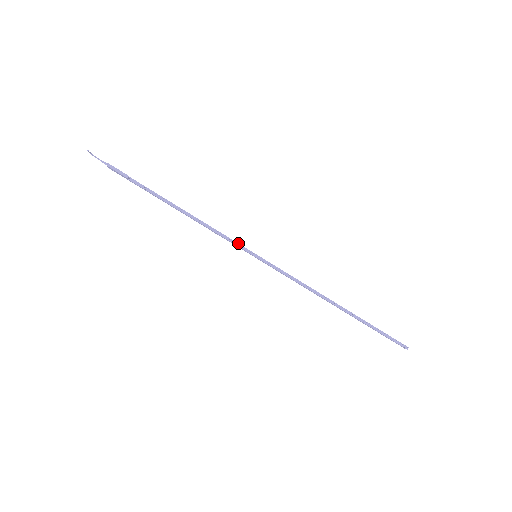
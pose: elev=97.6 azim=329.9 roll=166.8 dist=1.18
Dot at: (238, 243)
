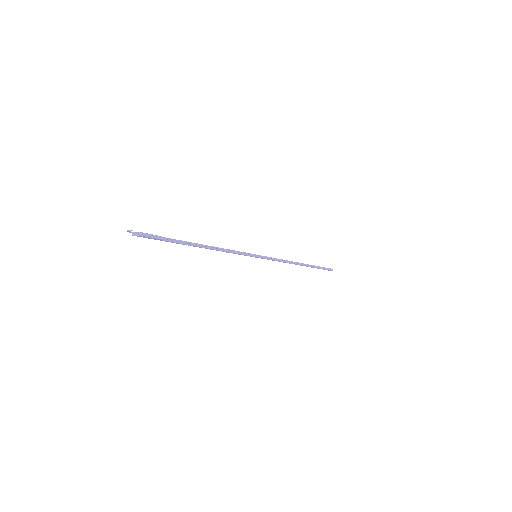
Dot at: (245, 252)
